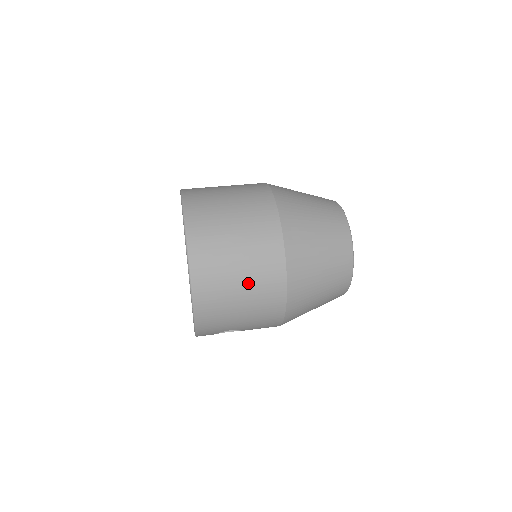
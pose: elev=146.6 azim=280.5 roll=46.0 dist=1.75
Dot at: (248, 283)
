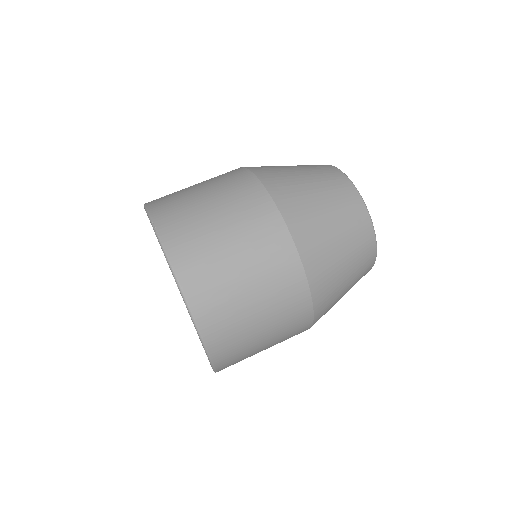
Dot at: (267, 311)
